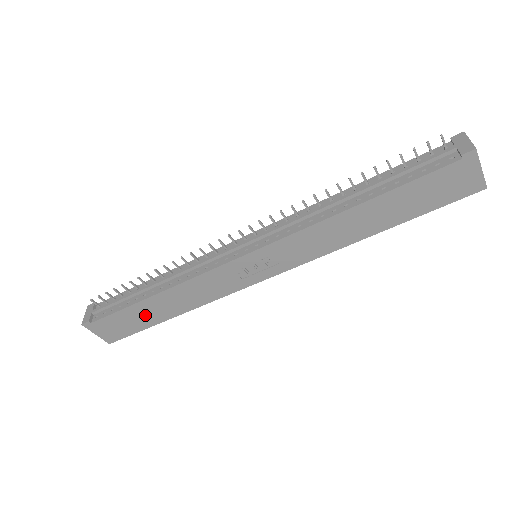
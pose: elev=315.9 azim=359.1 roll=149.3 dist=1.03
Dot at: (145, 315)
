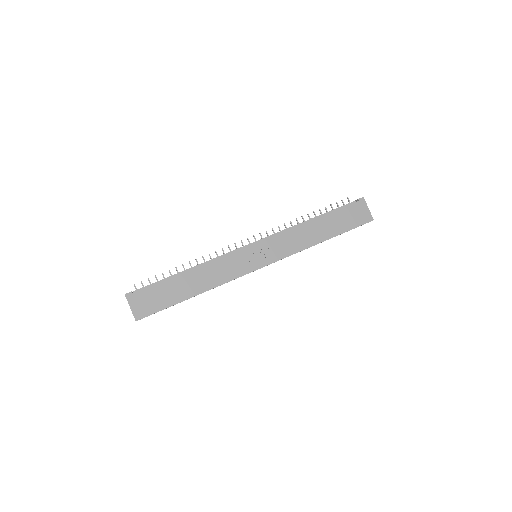
Dot at: (175, 291)
